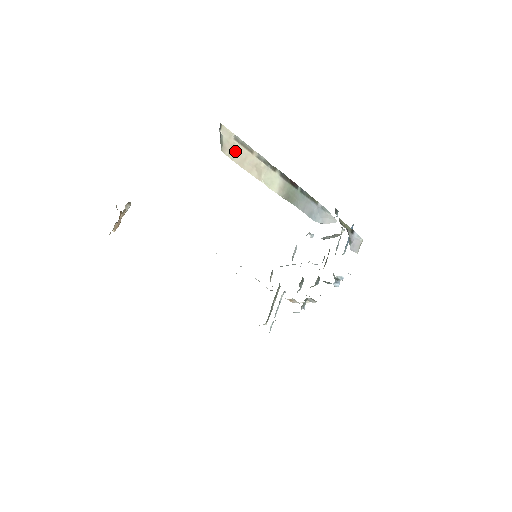
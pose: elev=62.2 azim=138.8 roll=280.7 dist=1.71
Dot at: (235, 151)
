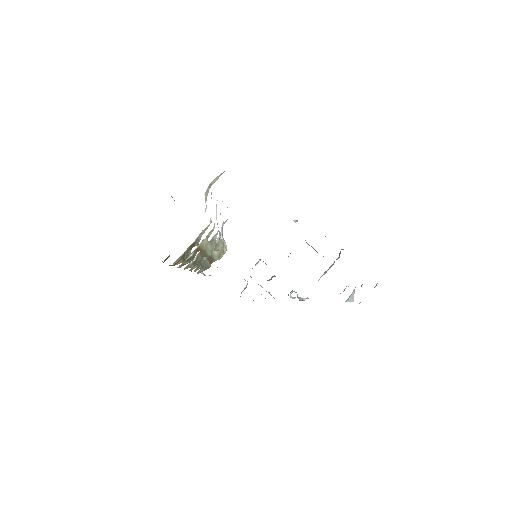
Dot at: occluded
